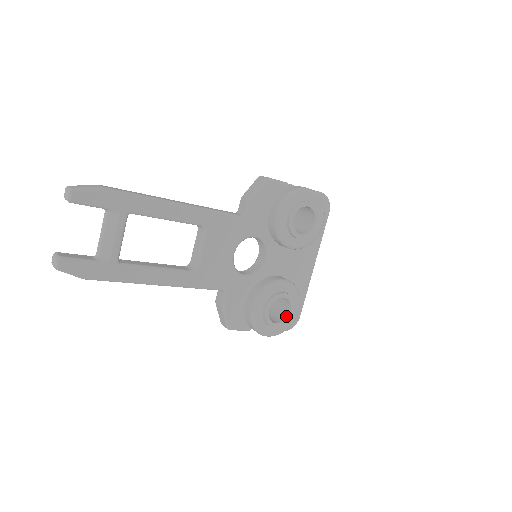
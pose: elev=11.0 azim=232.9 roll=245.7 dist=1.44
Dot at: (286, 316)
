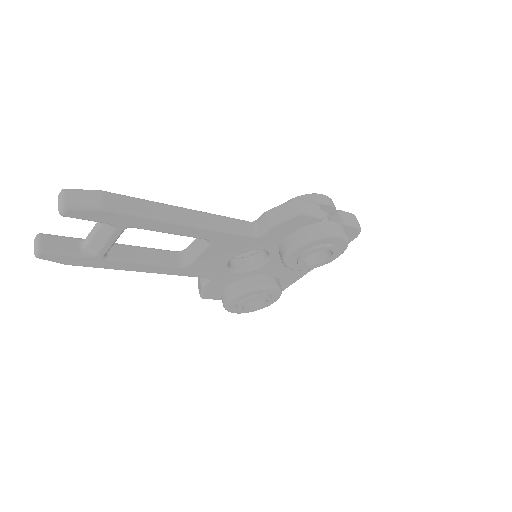
Dot at: (259, 306)
